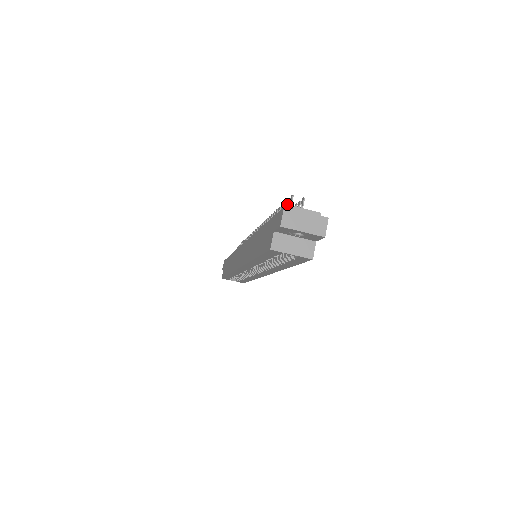
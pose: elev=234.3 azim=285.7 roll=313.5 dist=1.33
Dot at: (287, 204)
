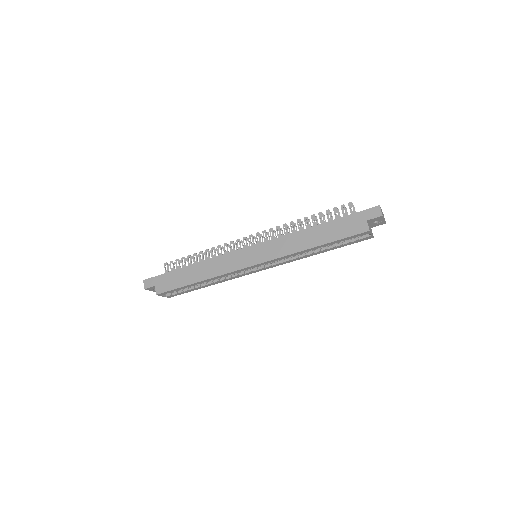
Dot at: occluded
